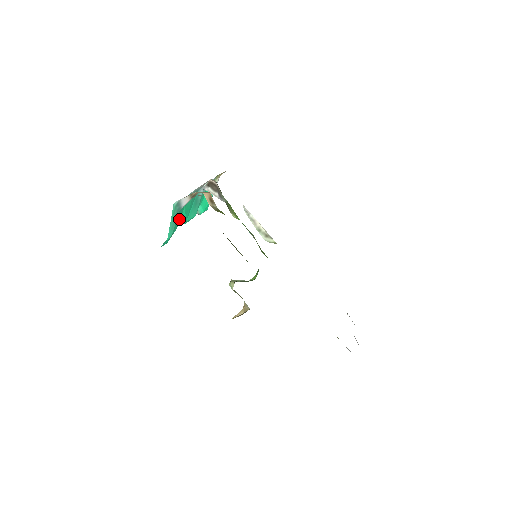
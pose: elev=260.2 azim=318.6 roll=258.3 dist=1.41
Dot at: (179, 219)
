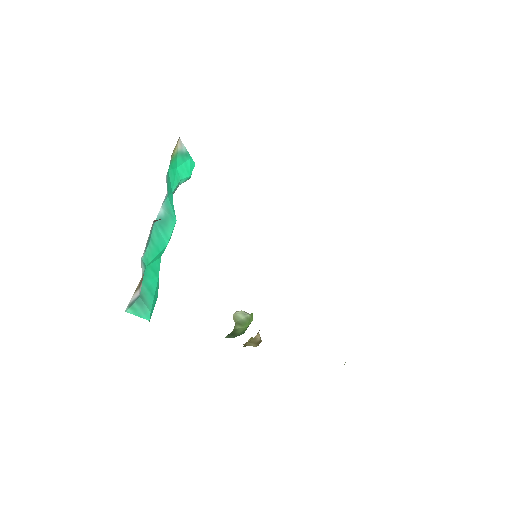
Dot at: (152, 273)
